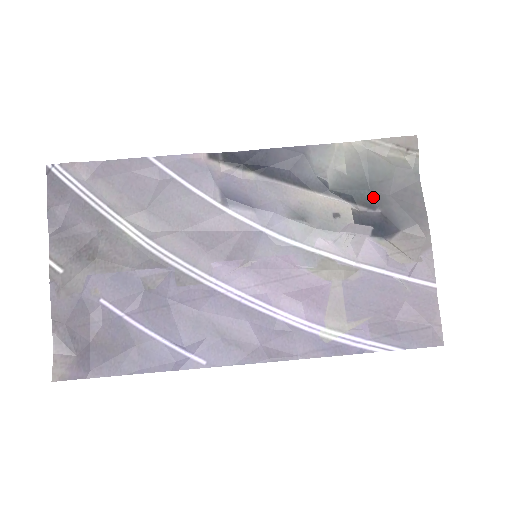
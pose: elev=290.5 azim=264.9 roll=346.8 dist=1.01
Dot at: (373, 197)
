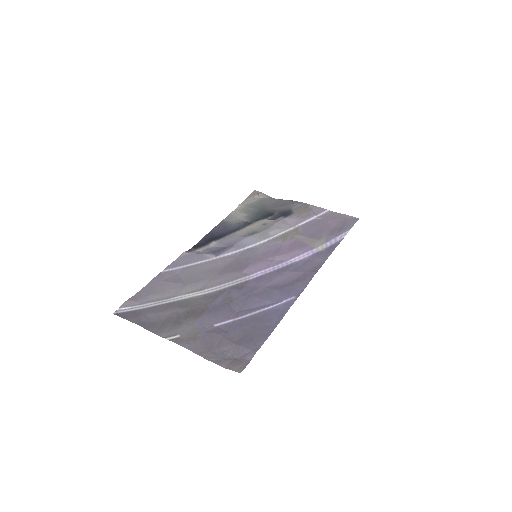
Dot at: (268, 212)
